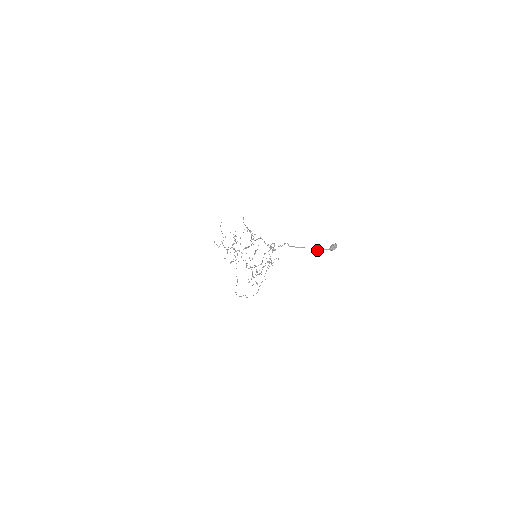
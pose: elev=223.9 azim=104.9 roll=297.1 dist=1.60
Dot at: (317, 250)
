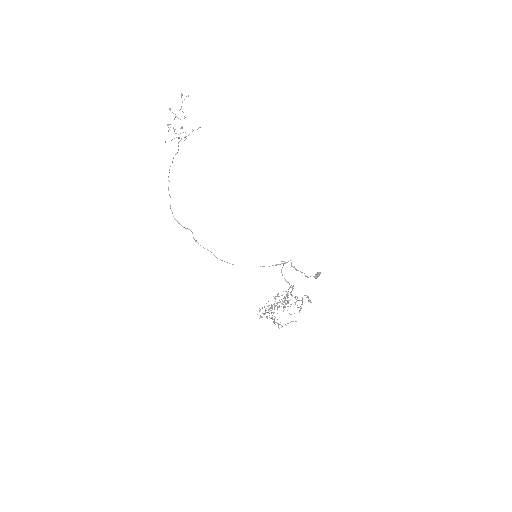
Dot at: (308, 277)
